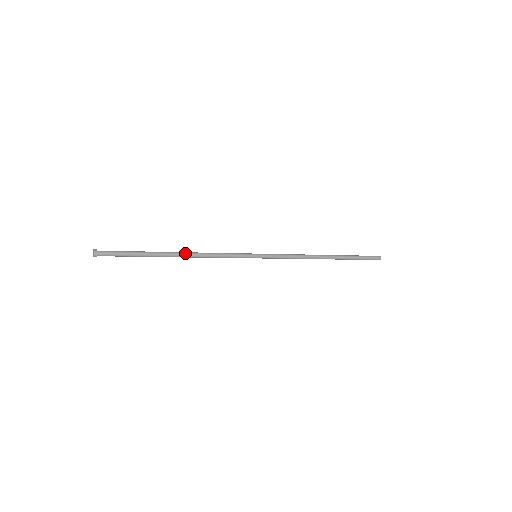
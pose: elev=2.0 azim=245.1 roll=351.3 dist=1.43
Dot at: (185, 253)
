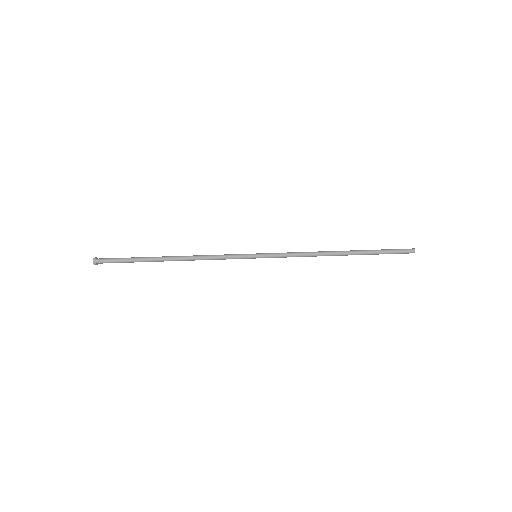
Dot at: (179, 260)
